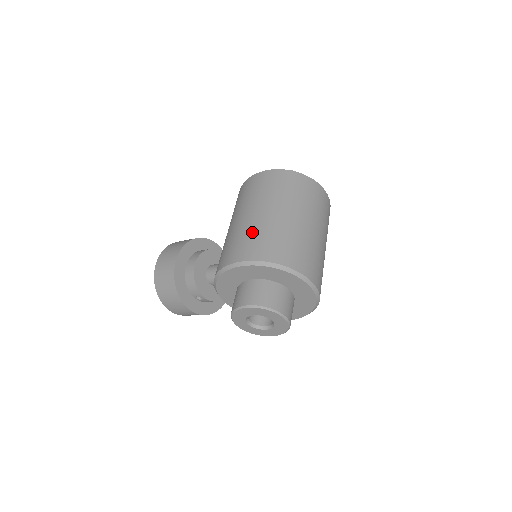
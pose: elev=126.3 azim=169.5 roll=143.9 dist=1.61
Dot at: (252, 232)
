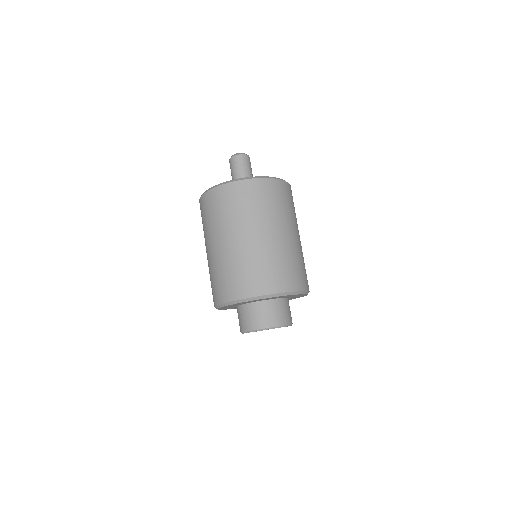
Dot at: (210, 276)
